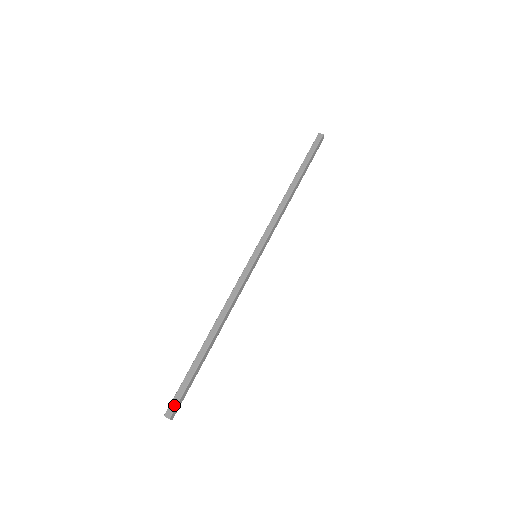
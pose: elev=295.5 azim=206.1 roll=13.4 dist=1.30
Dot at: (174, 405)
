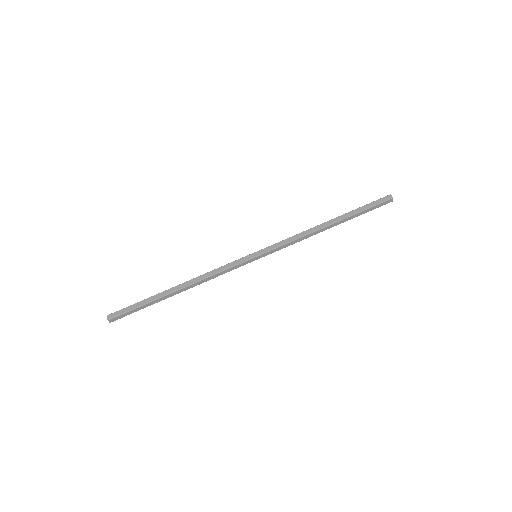
Dot at: (117, 314)
